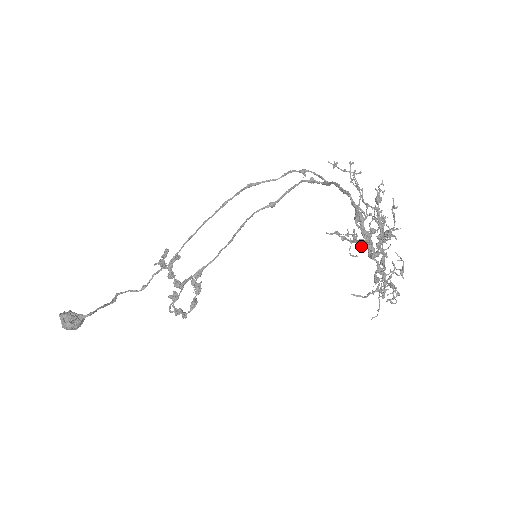
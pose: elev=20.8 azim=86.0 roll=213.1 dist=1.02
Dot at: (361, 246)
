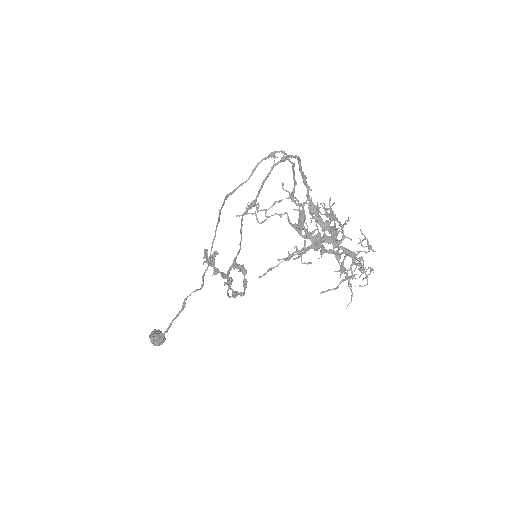
Dot at: occluded
